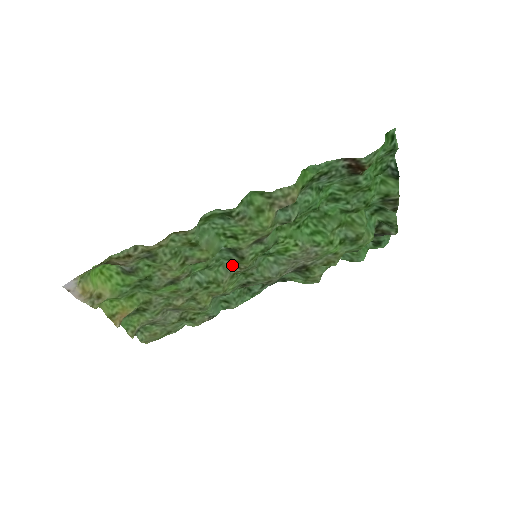
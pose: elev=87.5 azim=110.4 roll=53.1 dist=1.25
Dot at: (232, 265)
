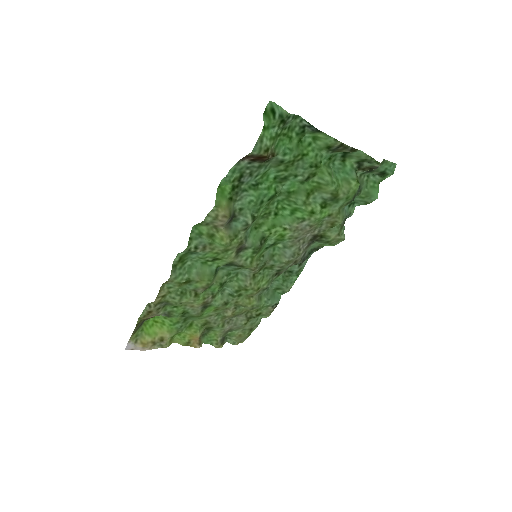
Dot at: (245, 270)
